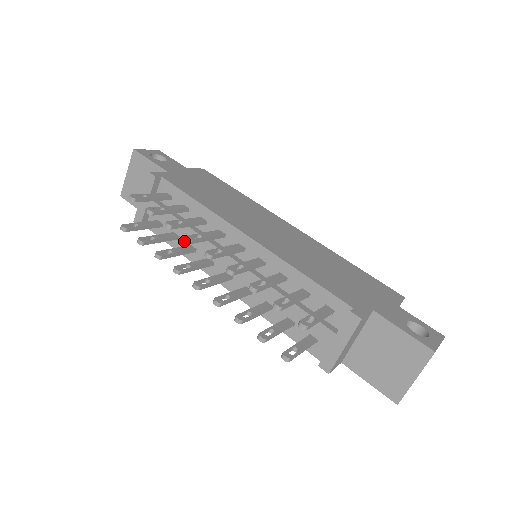
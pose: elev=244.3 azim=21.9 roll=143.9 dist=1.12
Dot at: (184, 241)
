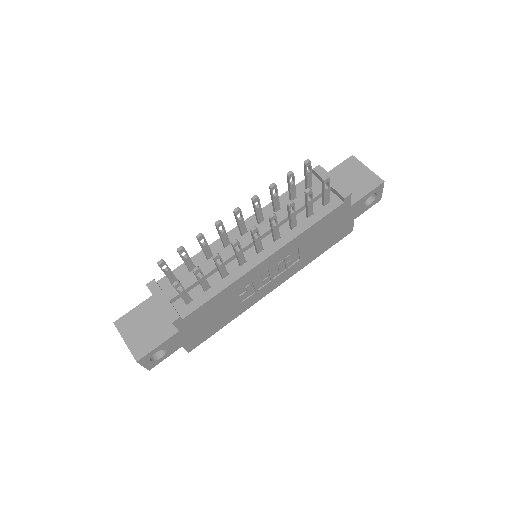
Dot at: (215, 282)
